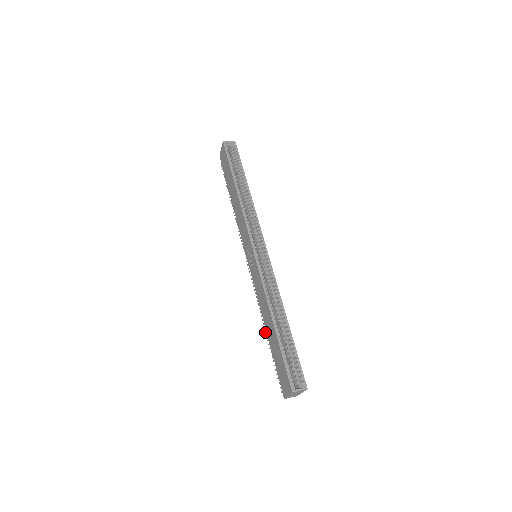
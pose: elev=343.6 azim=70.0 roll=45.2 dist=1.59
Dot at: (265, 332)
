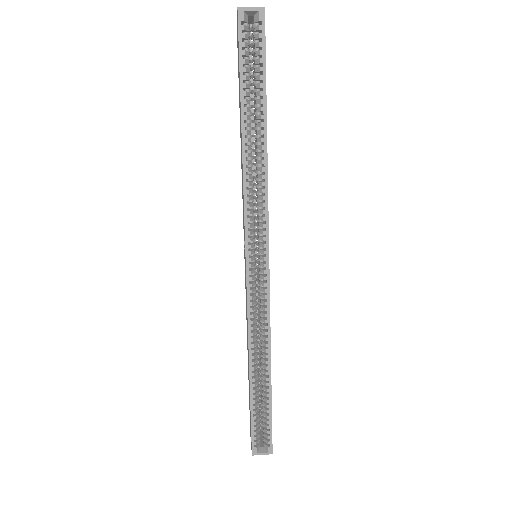
Dot at: occluded
